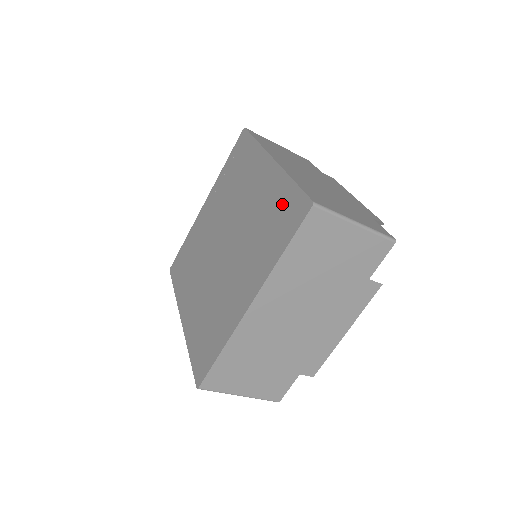
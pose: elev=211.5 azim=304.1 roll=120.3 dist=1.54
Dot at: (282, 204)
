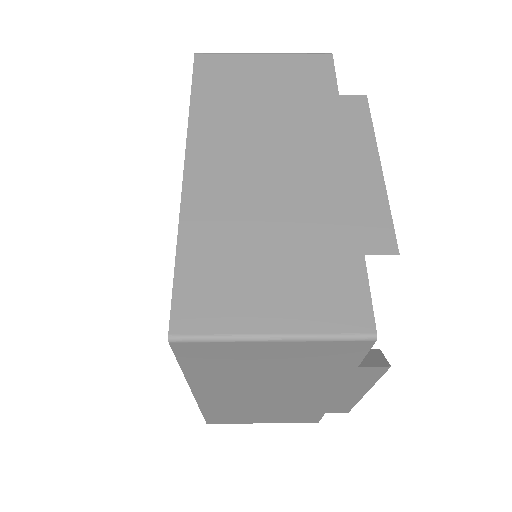
Dot at: occluded
